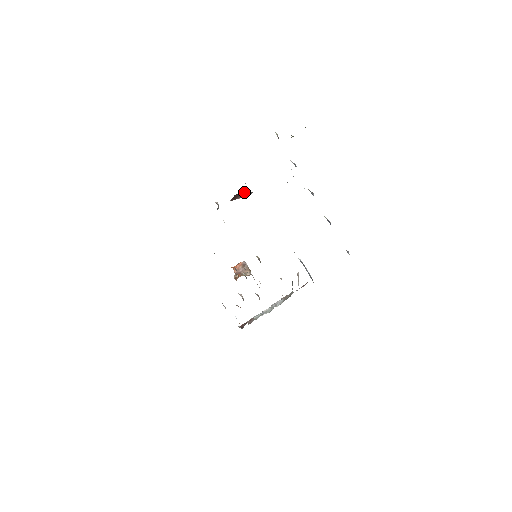
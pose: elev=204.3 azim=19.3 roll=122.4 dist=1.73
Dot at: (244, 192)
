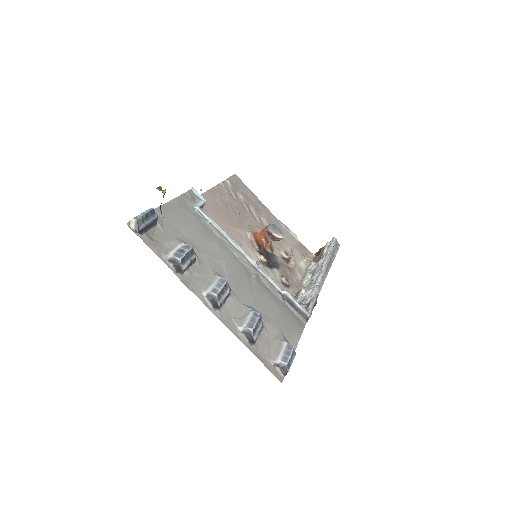
Dot at: occluded
